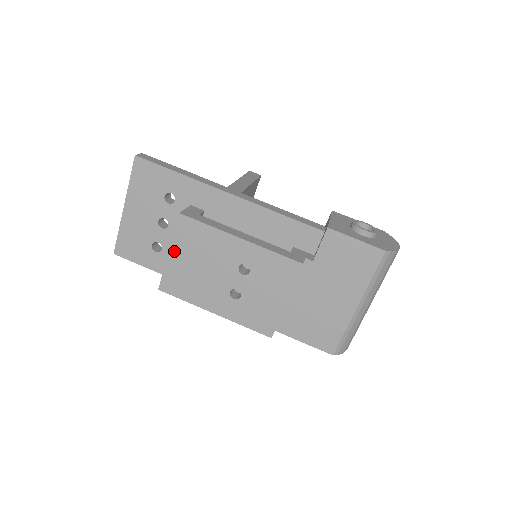
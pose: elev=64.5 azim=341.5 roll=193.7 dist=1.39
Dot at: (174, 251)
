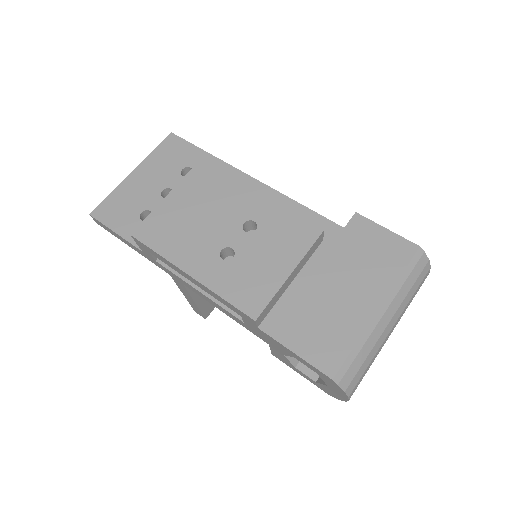
Dot at: (174, 195)
